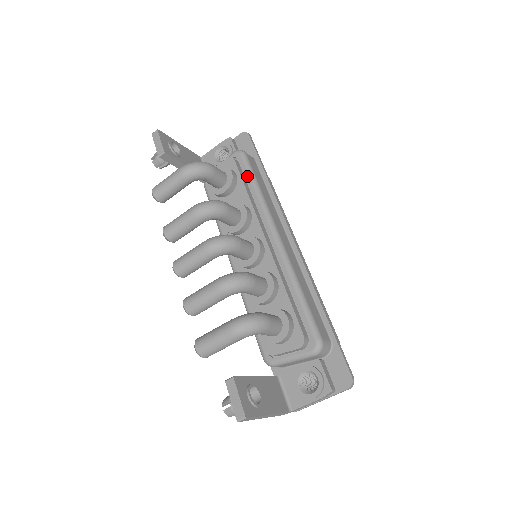
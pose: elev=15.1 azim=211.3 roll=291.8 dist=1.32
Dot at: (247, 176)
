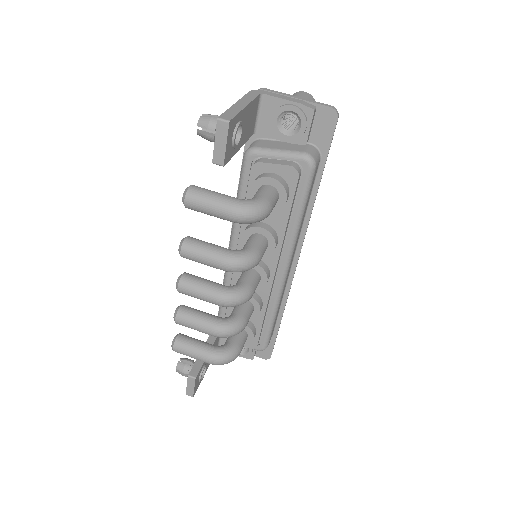
Dot at: (299, 200)
